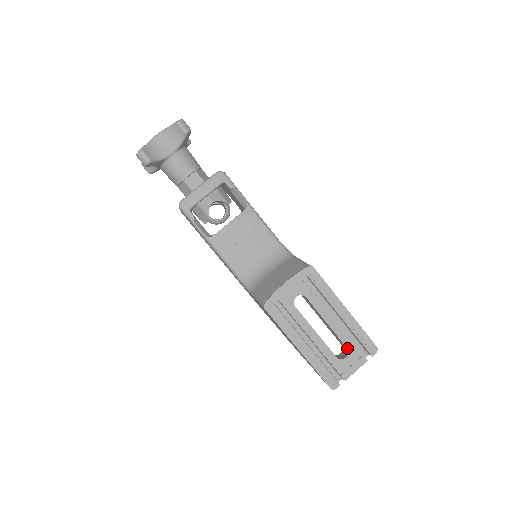
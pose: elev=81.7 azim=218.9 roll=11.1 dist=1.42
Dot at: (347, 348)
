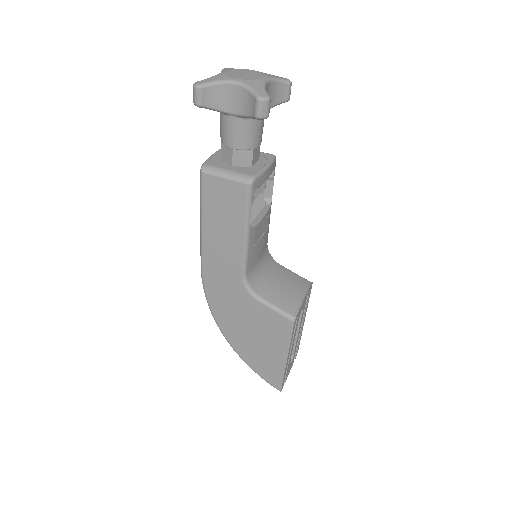
Dot at: occluded
